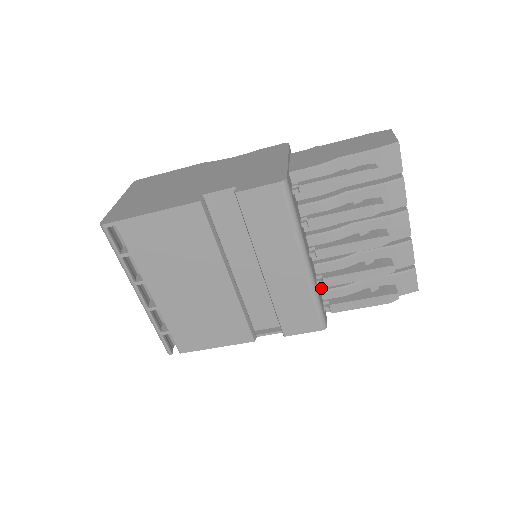
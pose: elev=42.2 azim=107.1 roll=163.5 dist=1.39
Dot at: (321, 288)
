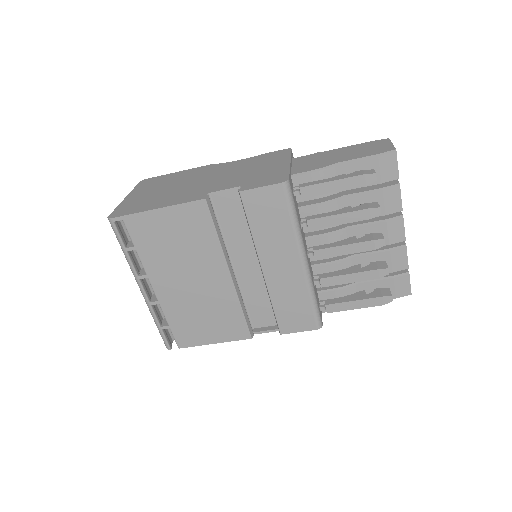
Dot at: (318, 289)
